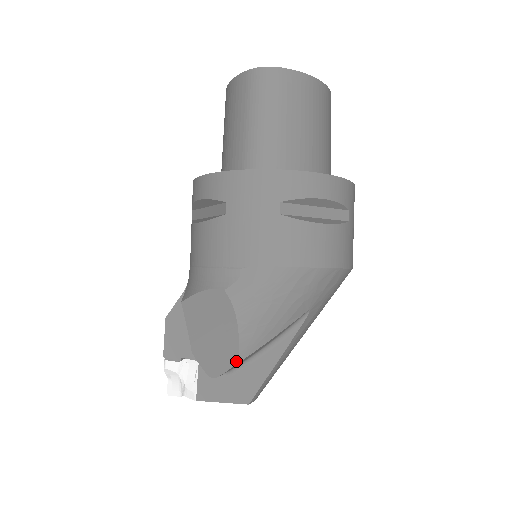
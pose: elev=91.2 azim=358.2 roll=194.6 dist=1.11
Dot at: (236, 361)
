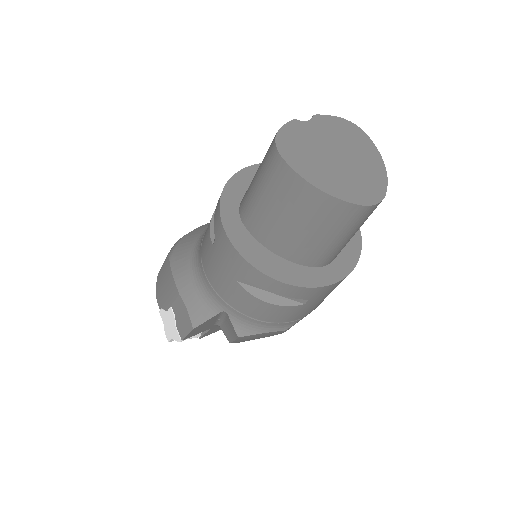
Dot at: occluded
